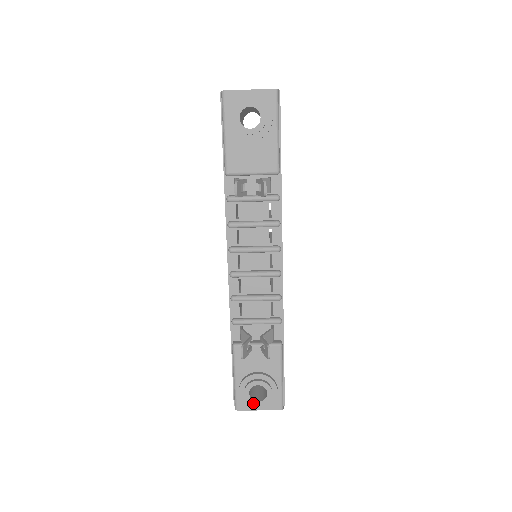
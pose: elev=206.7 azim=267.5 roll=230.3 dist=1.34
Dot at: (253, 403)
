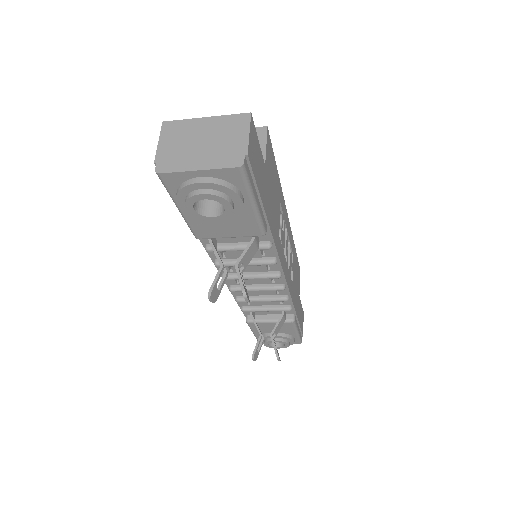
Dot at: occluded
